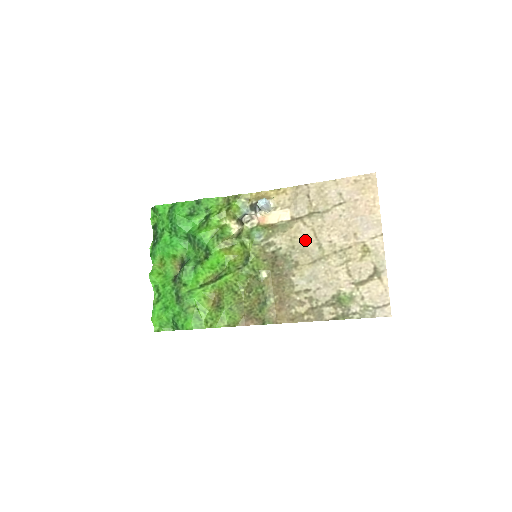
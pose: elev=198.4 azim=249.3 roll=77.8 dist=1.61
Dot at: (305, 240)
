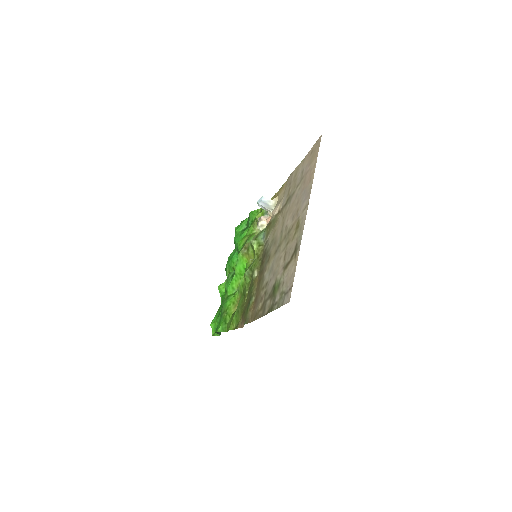
Dot at: (278, 231)
